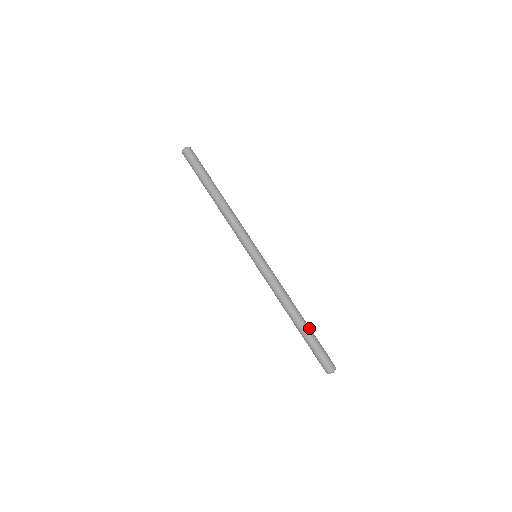
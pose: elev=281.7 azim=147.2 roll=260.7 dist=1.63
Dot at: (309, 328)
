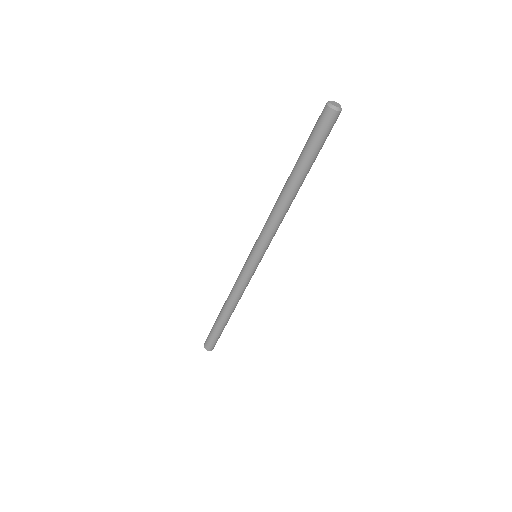
Dot at: occluded
